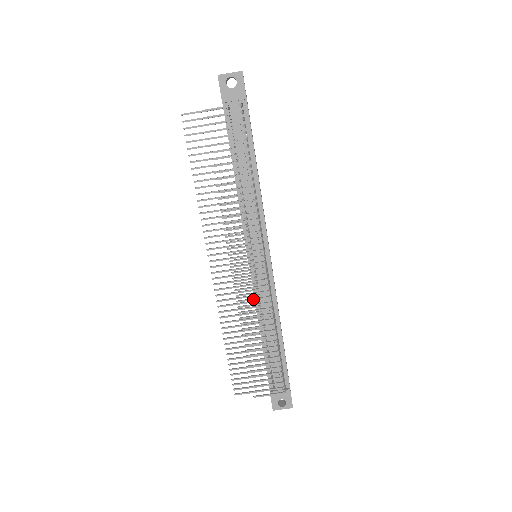
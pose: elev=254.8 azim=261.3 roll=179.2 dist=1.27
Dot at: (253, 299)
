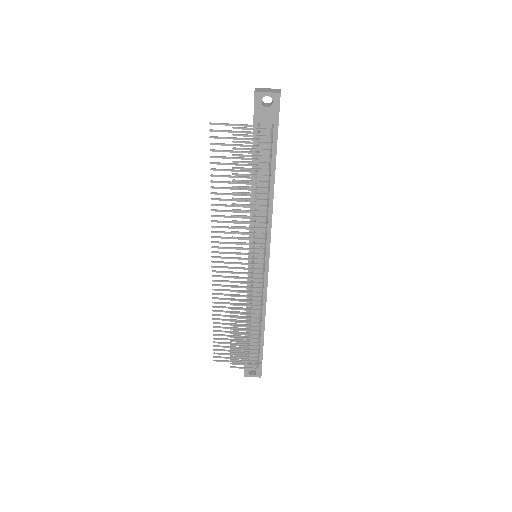
Dot at: (246, 296)
